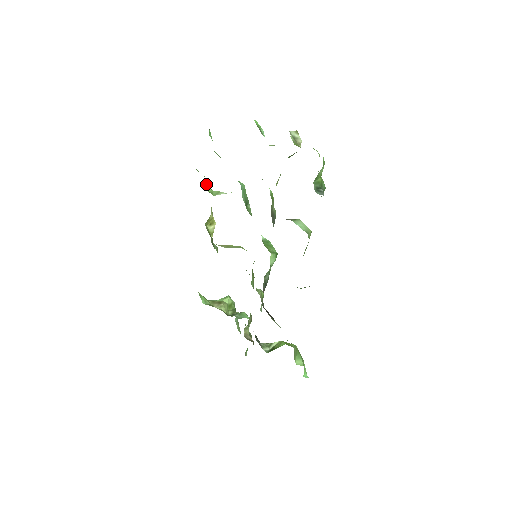
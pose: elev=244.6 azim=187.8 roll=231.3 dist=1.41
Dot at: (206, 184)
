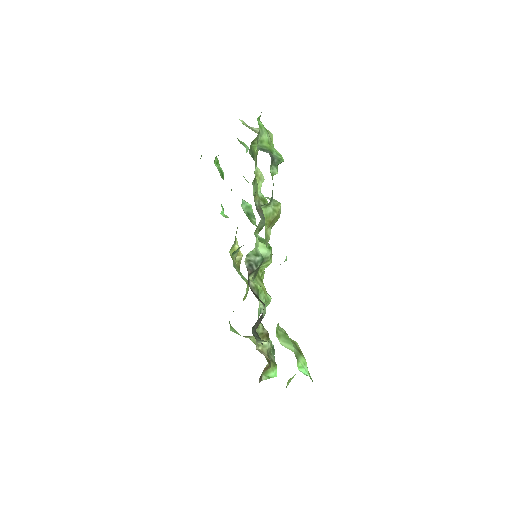
Dot at: (222, 210)
